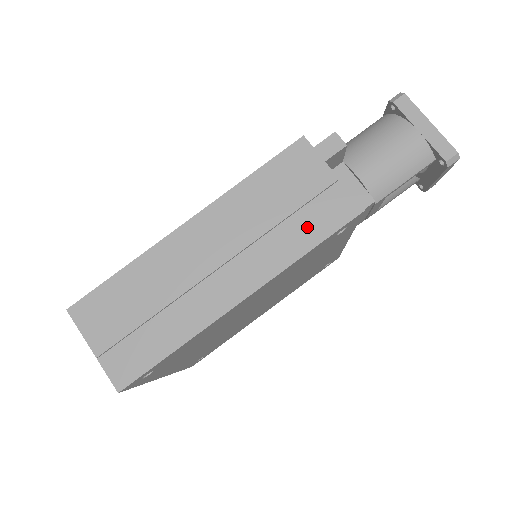
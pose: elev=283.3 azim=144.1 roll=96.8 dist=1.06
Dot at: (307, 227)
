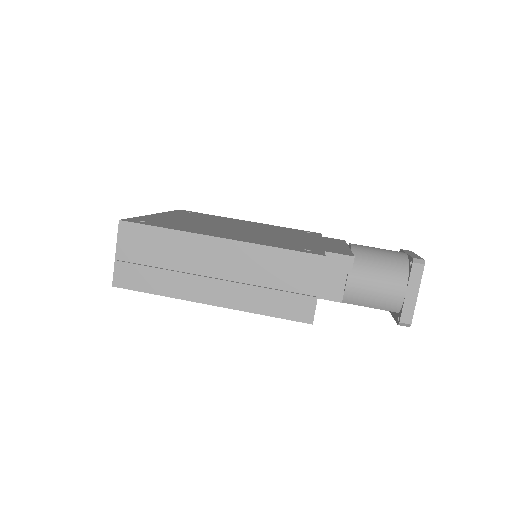
Dot at: (277, 303)
